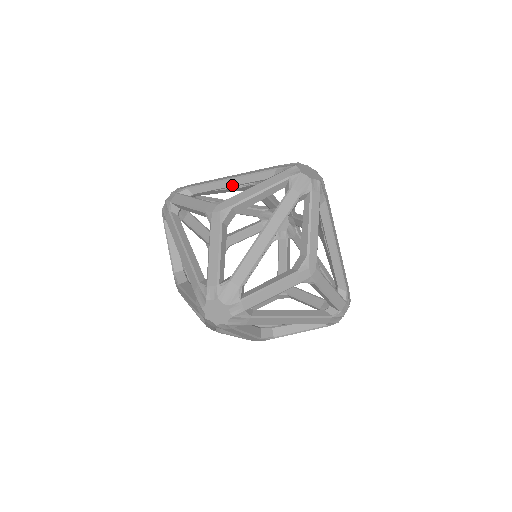
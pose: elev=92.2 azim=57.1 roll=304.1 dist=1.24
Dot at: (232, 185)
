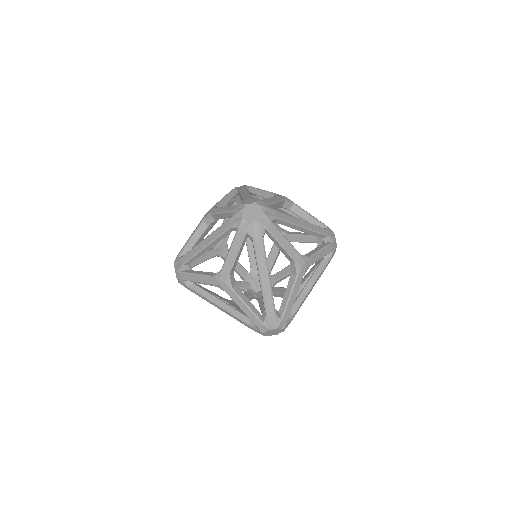
Dot at: occluded
